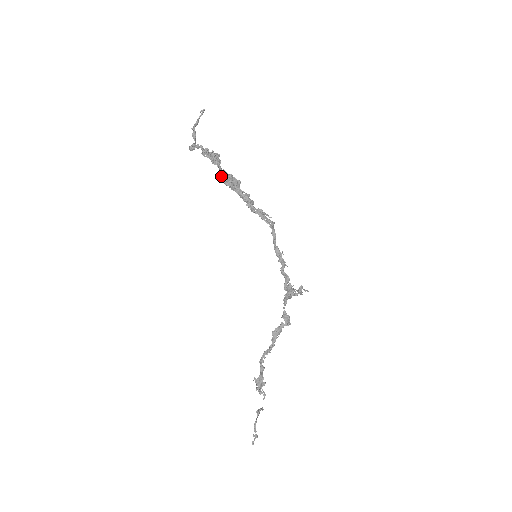
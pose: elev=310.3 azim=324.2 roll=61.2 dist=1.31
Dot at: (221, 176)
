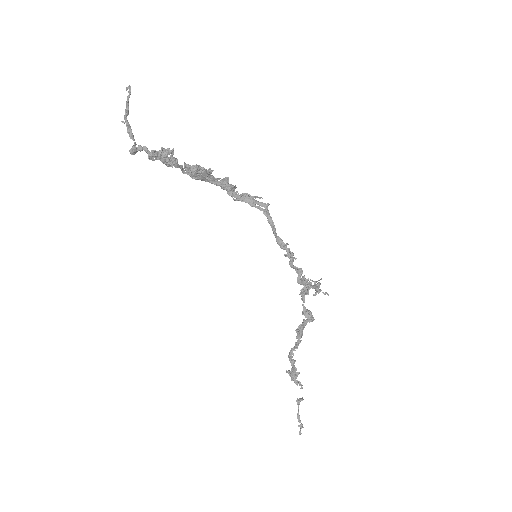
Dot at: (184, 173)
